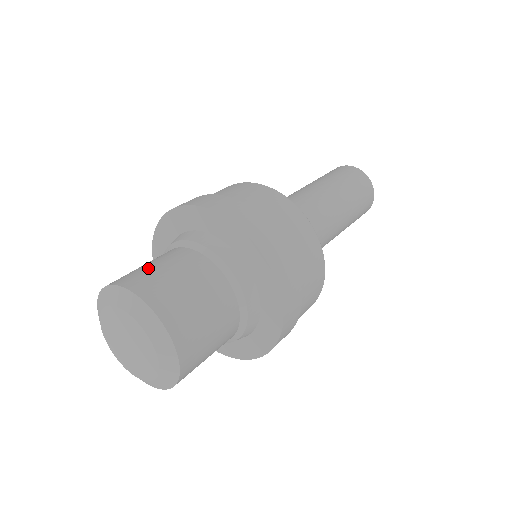
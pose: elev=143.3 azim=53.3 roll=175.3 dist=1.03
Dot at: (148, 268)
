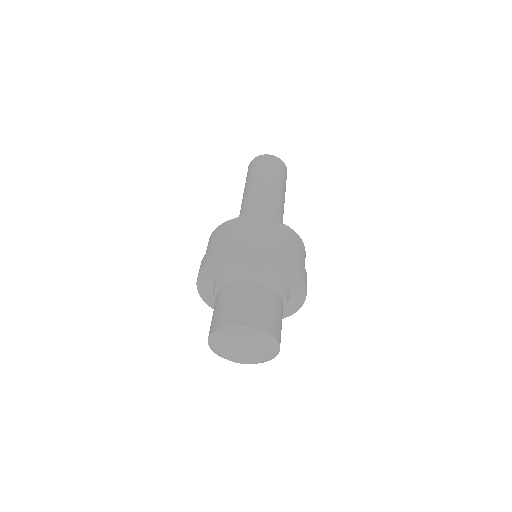
Dot at: (238, 306)
